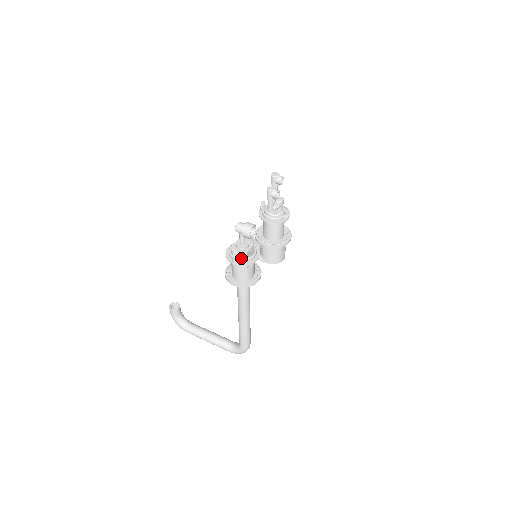
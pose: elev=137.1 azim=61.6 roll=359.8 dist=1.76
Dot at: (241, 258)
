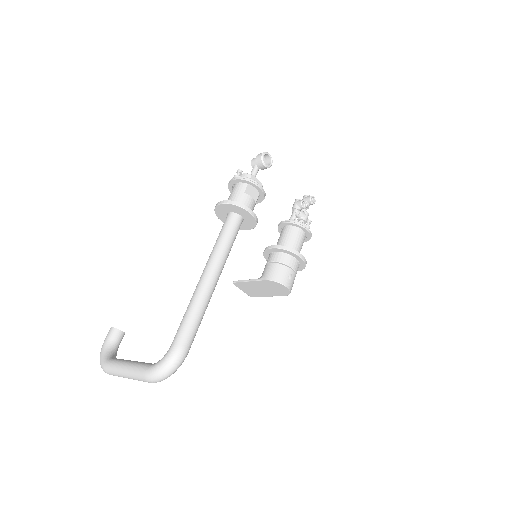
Dot at: occluded
